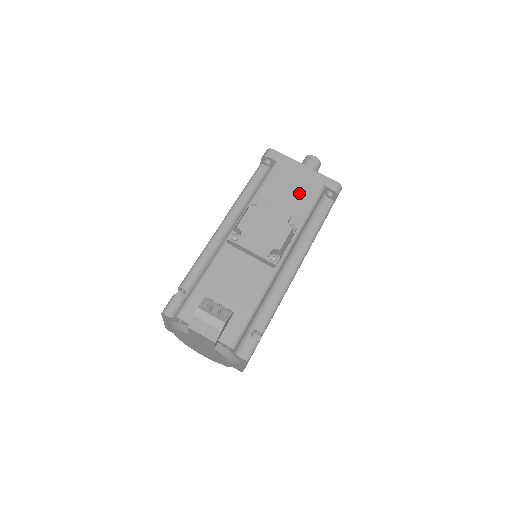
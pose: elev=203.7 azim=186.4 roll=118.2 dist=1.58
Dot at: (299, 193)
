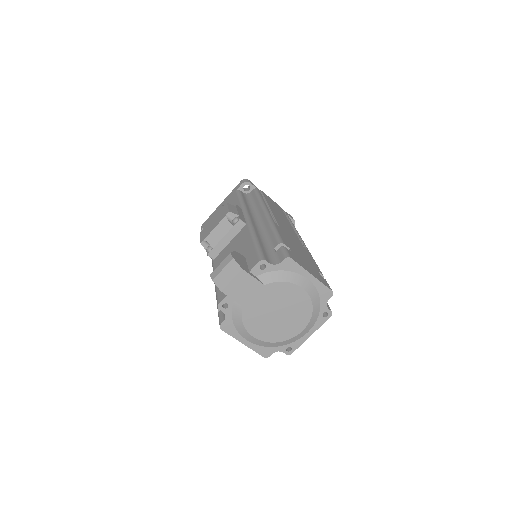
Dot at: occluded
